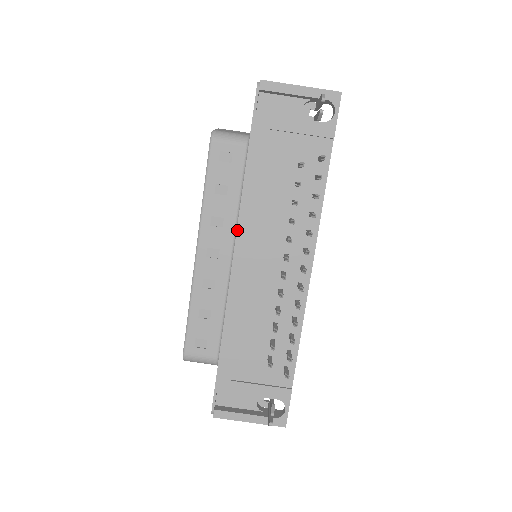
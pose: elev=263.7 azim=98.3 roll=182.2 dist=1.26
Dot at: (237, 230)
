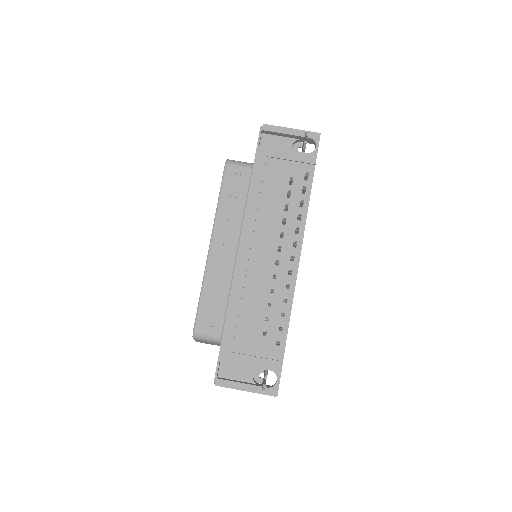
Dot at: (242, 228)
